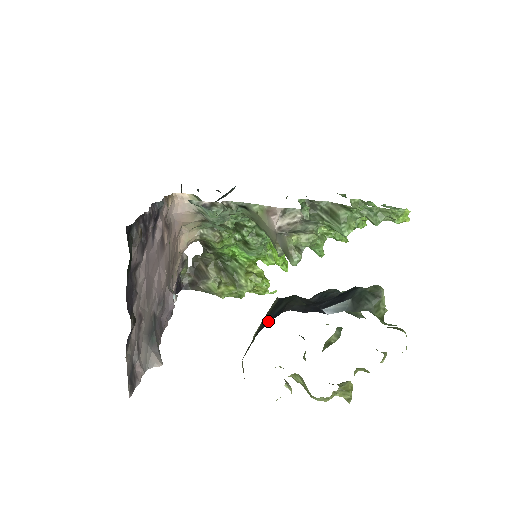
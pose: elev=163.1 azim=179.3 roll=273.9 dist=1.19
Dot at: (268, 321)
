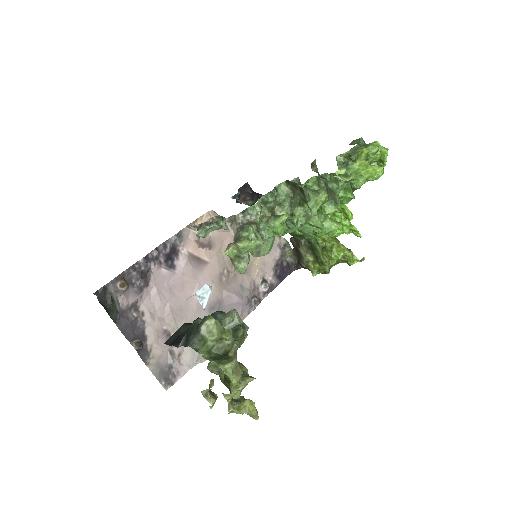
Dot at: occluded
